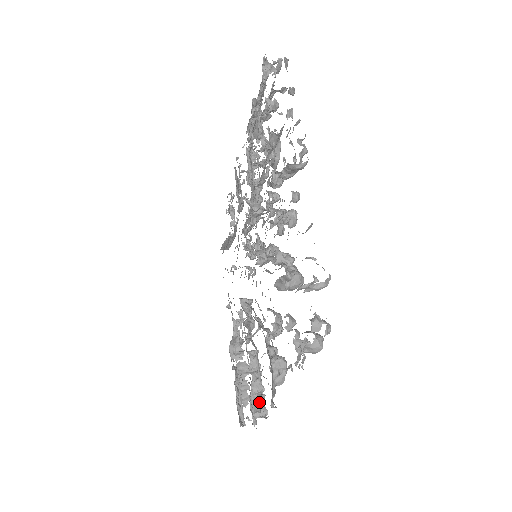
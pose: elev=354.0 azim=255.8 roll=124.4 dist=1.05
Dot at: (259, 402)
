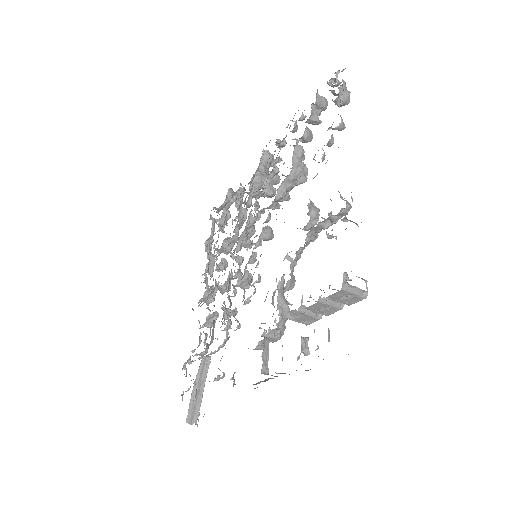
Dot at: occluded
